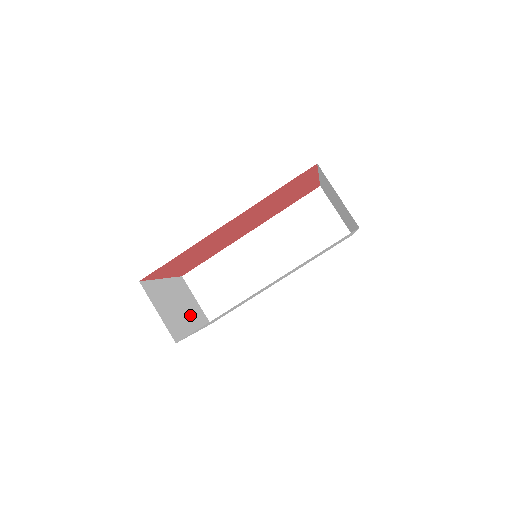
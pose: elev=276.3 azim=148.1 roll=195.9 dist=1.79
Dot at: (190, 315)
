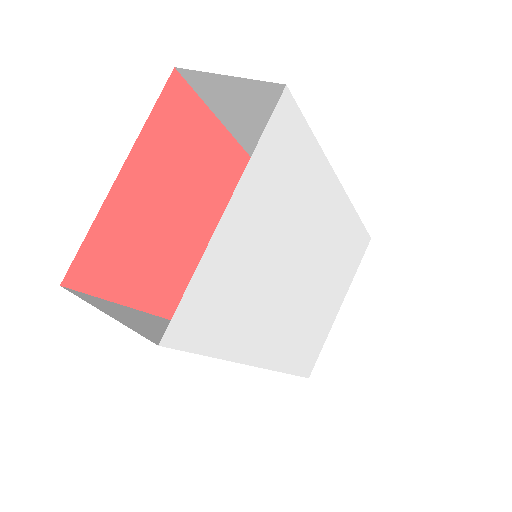
Dot at: occluded
